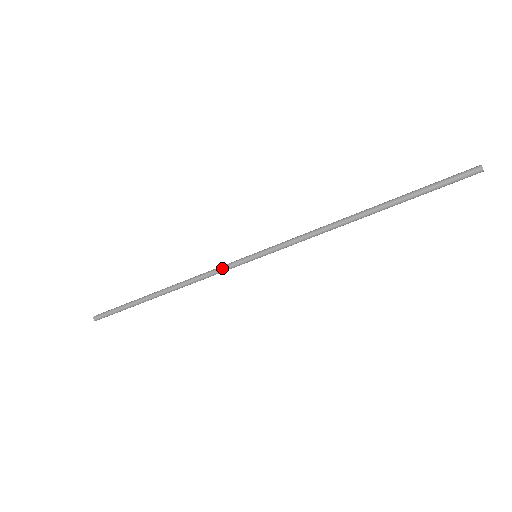
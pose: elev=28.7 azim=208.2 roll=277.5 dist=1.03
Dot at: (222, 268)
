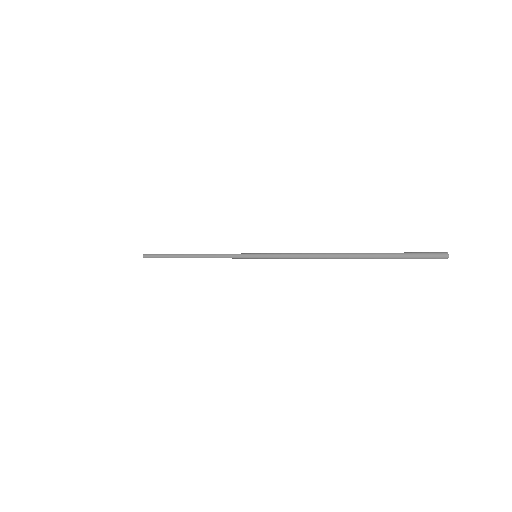
Dot at: (230, 257)
